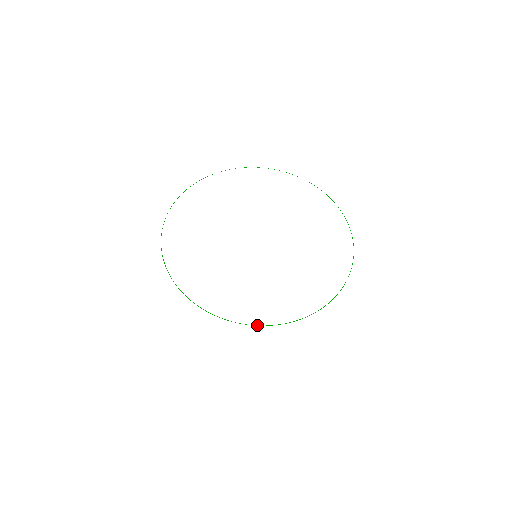
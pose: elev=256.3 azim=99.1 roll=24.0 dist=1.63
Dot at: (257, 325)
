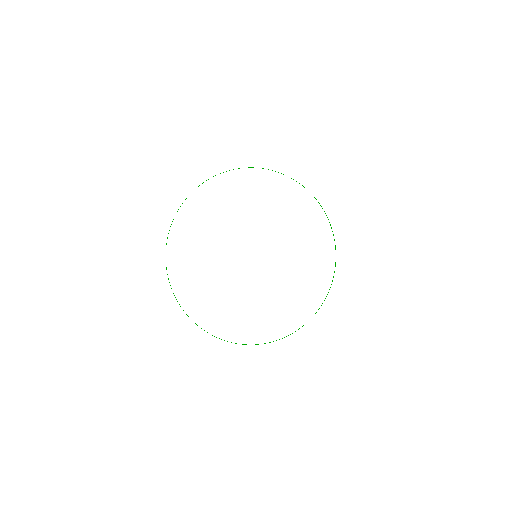
Dot at: occluded
